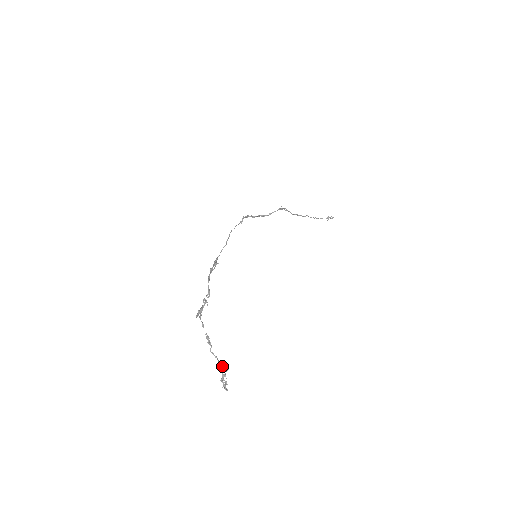
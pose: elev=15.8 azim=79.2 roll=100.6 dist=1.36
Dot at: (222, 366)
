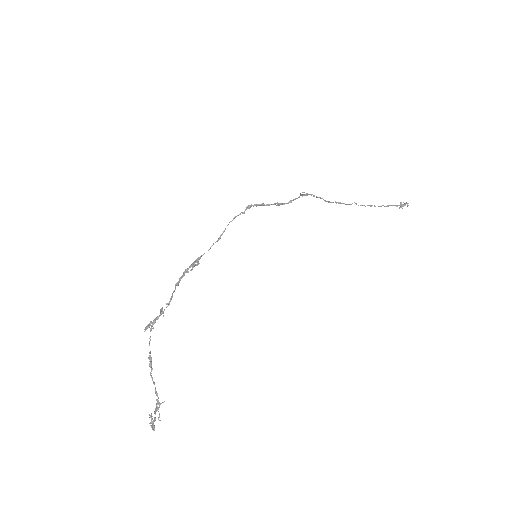
Dot at: occluded
